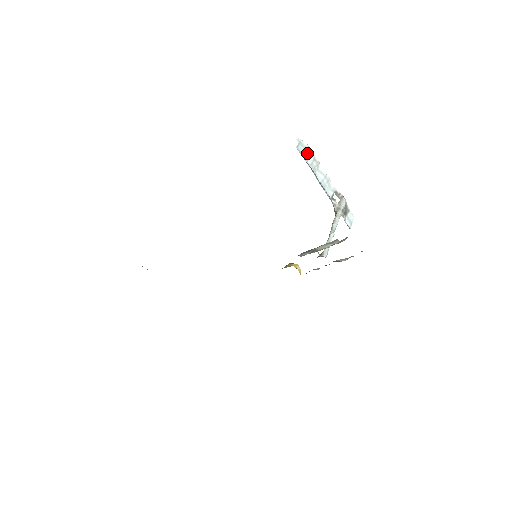
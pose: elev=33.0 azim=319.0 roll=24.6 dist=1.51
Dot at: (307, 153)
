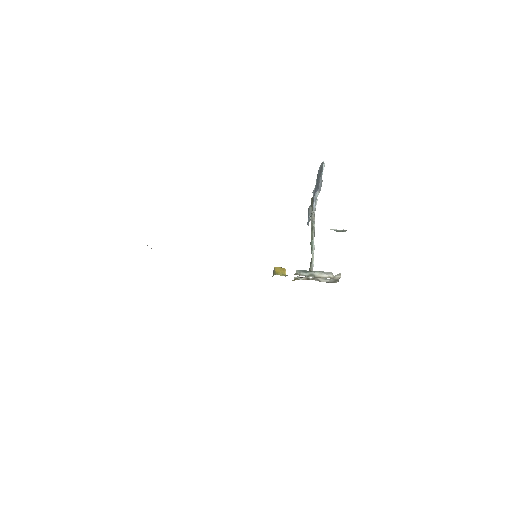
Dot at: occluded
